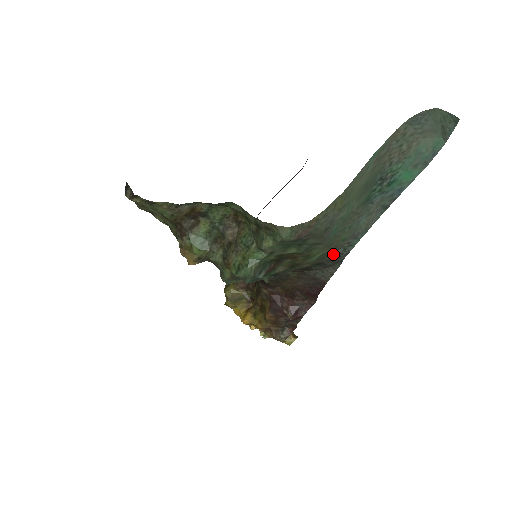
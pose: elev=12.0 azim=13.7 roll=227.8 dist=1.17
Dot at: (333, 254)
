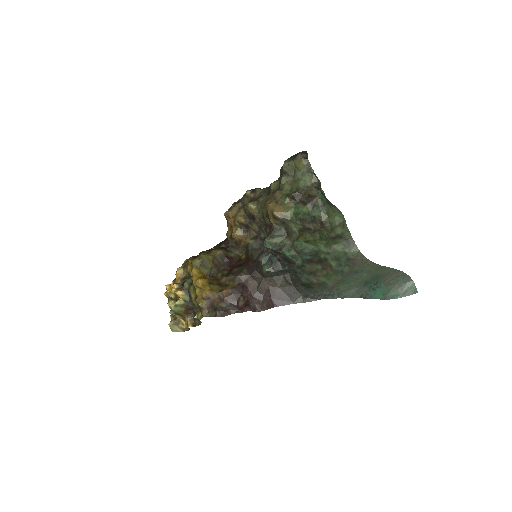
Dot at: (323, 291)
